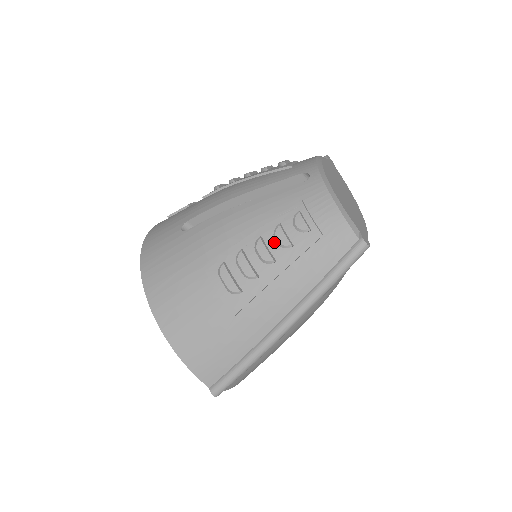
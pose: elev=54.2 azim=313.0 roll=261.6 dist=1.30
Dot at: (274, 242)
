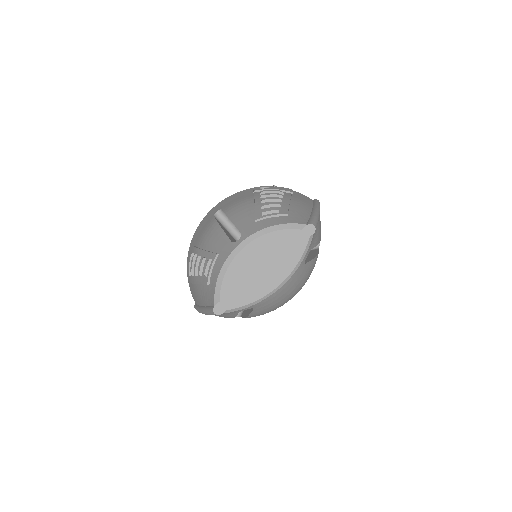
Dot at: occluded
